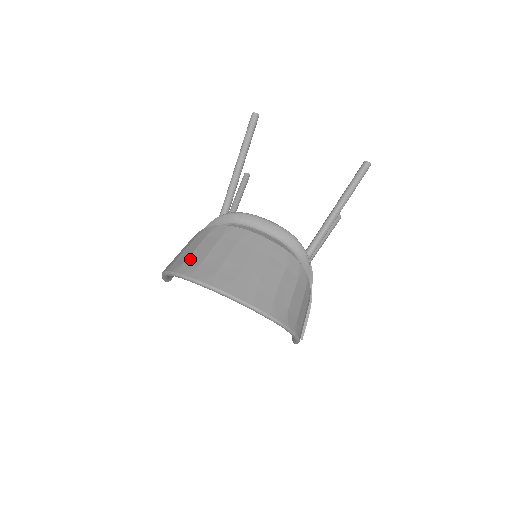
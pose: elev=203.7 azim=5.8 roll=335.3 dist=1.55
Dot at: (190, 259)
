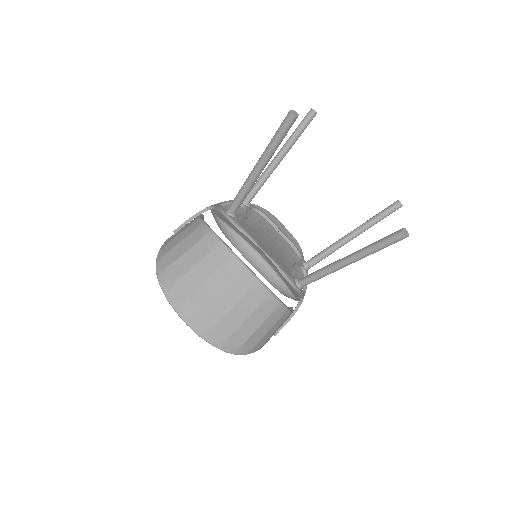
Dot at: (173, 266)
